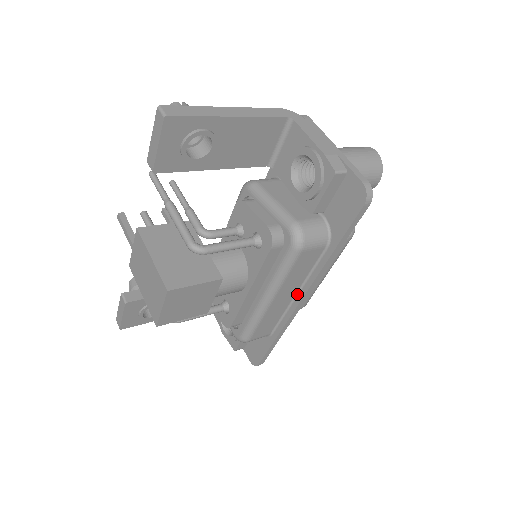
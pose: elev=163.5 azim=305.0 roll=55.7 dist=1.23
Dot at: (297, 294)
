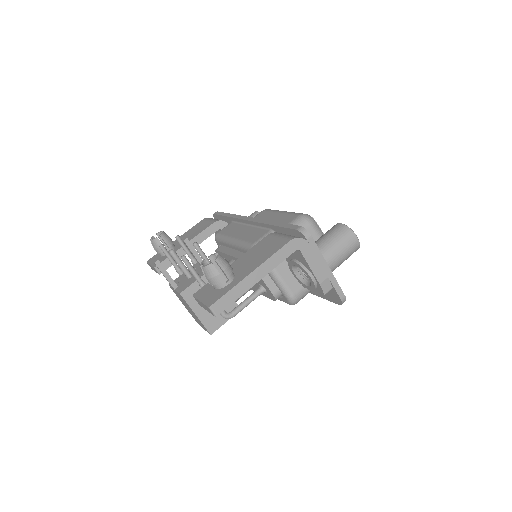
Dot at: occluded
